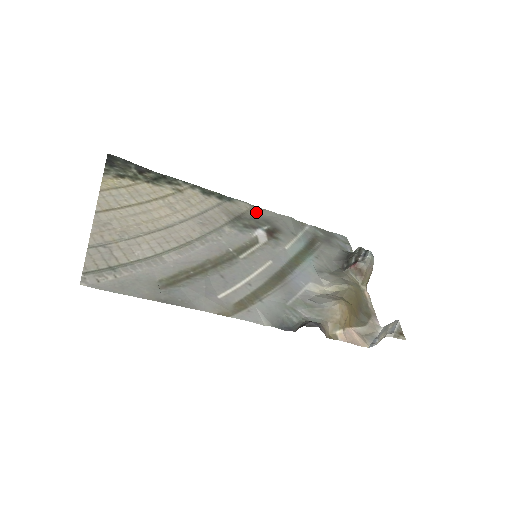
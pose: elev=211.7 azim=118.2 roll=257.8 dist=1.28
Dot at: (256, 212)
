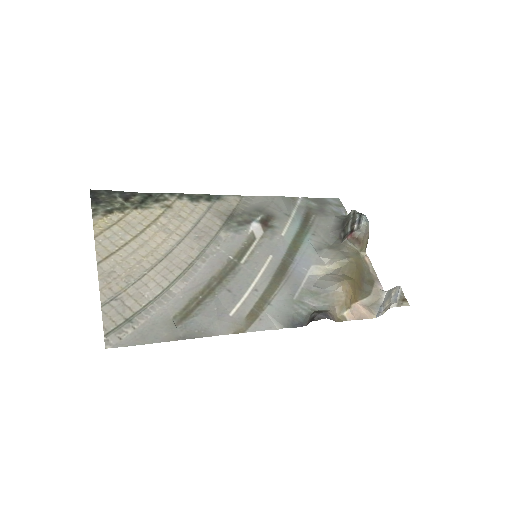
Dot at: (246, 203)
